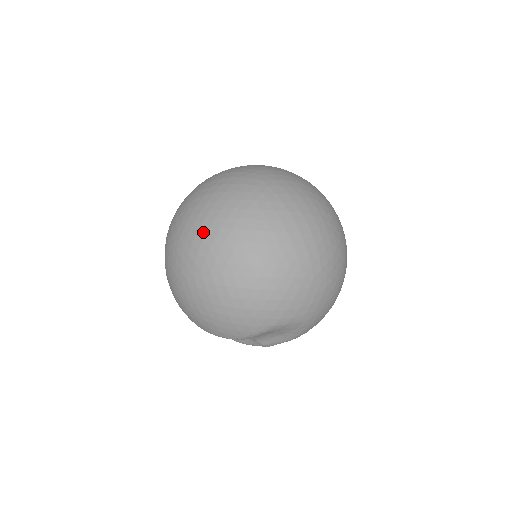
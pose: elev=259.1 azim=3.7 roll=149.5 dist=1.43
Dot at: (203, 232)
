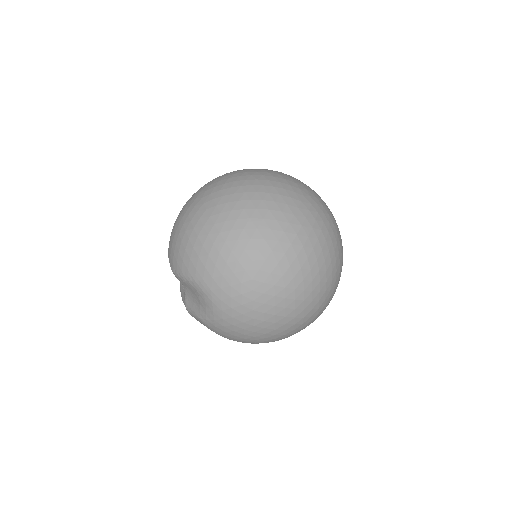
Dot at: (231, 180)
